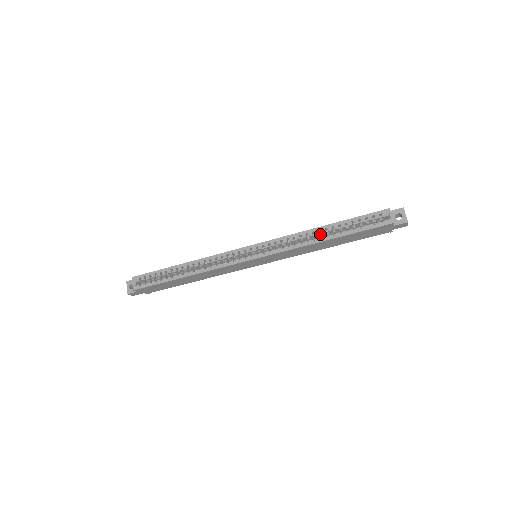
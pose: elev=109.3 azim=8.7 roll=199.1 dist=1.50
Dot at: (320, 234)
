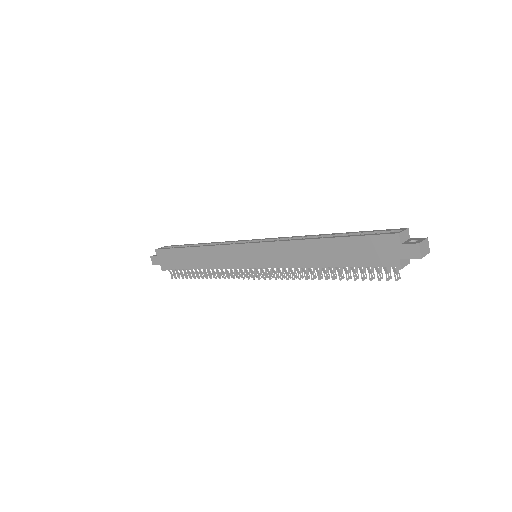
Dot at: occluded
